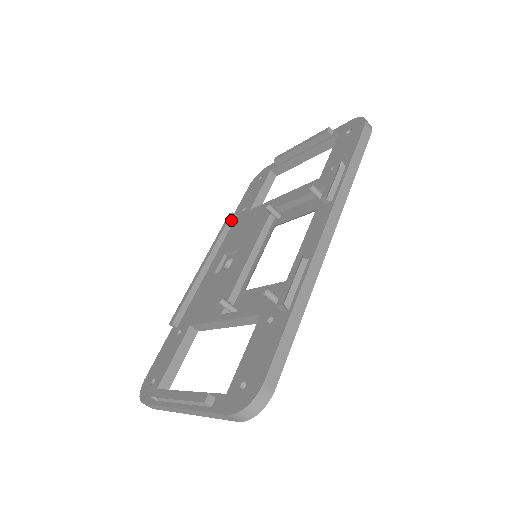
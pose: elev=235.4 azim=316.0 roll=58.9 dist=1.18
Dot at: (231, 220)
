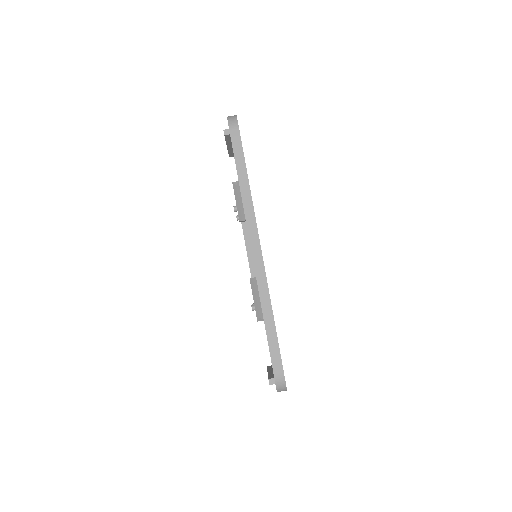
Dot at: occluded
